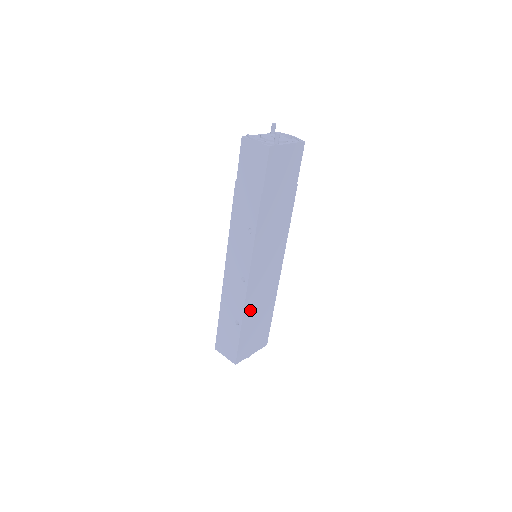
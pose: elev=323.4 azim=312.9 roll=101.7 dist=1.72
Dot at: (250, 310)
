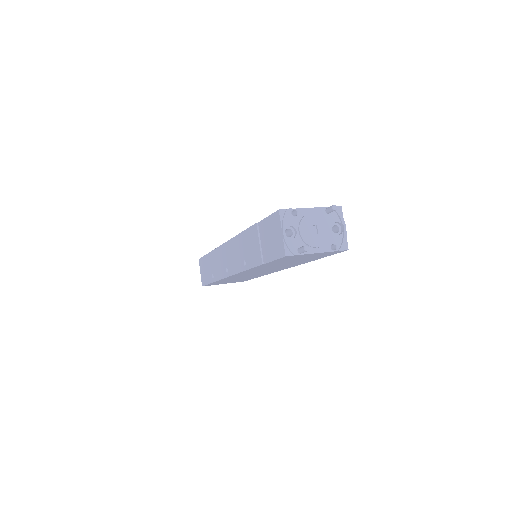
Dot at: (227, 279)
